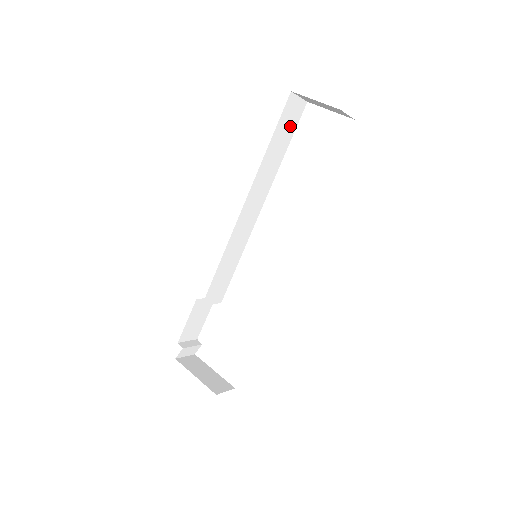
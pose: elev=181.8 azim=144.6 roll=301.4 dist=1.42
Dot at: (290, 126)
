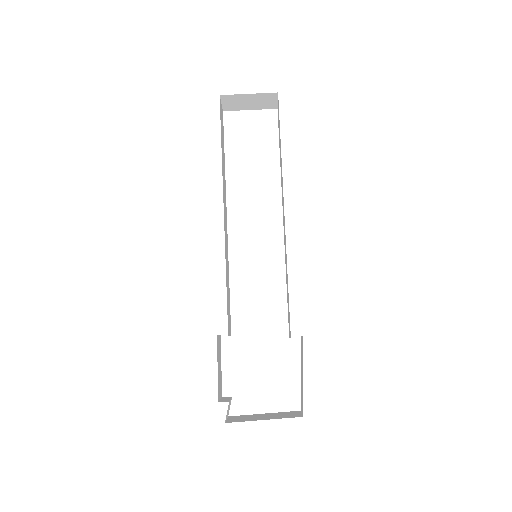
Dot at: (222, 132)
